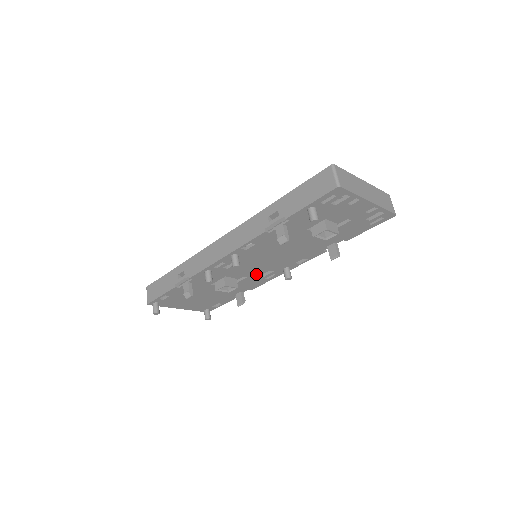
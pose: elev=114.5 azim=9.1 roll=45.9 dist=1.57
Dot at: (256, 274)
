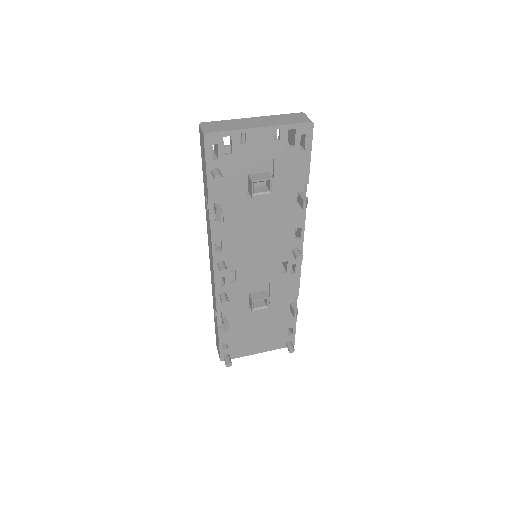
Dot at: (274, 274)
